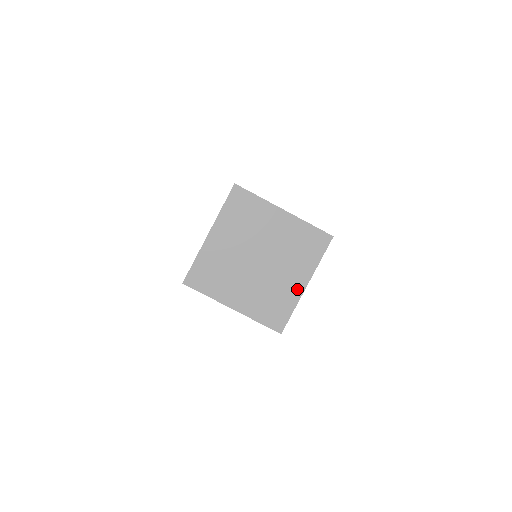
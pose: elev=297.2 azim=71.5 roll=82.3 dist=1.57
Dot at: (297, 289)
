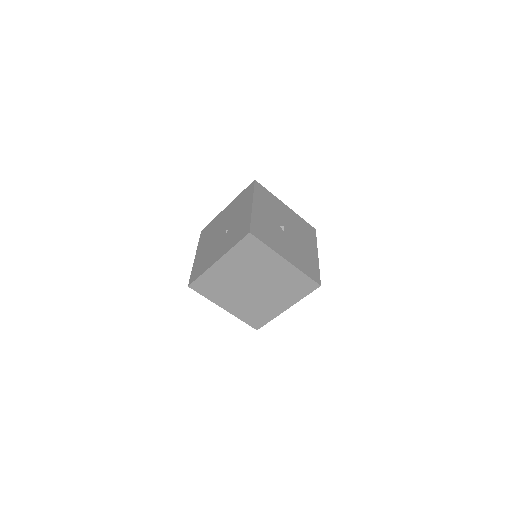
Dot at: (279, 309)
